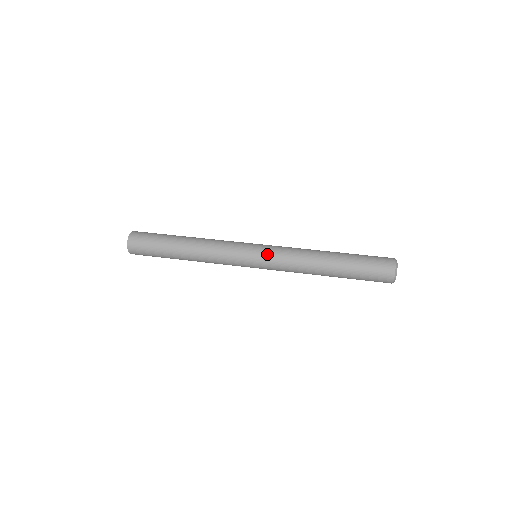
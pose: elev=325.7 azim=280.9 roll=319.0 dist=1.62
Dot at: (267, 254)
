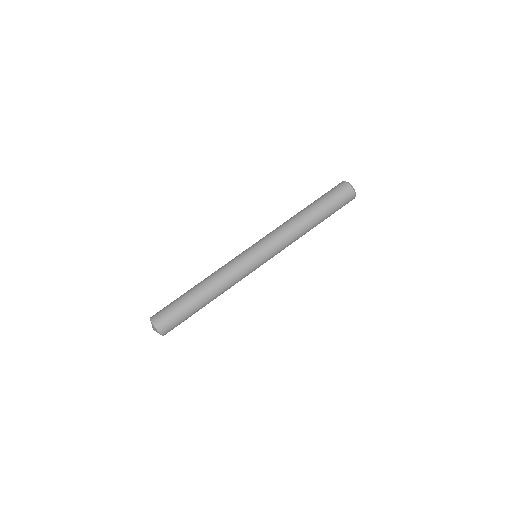
Dot at: (263, 244)
